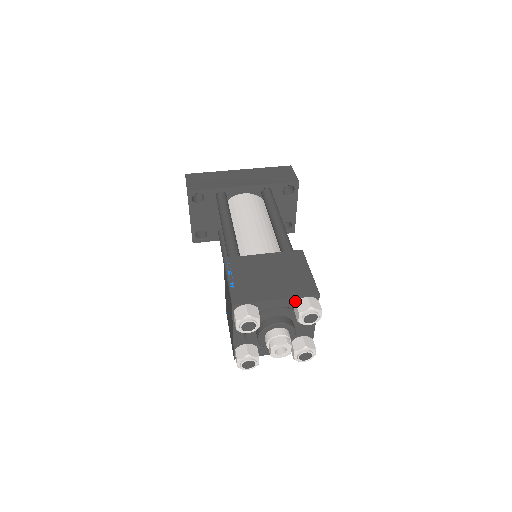
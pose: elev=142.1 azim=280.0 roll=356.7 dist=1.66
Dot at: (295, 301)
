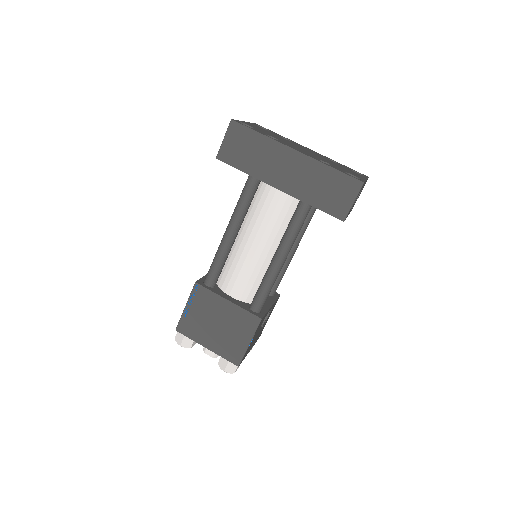
Dot at: occluded
